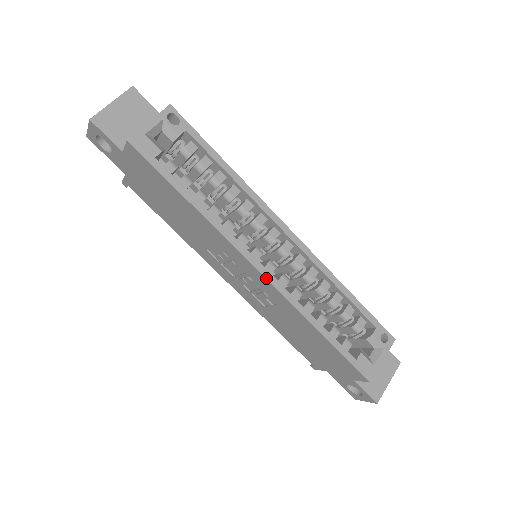
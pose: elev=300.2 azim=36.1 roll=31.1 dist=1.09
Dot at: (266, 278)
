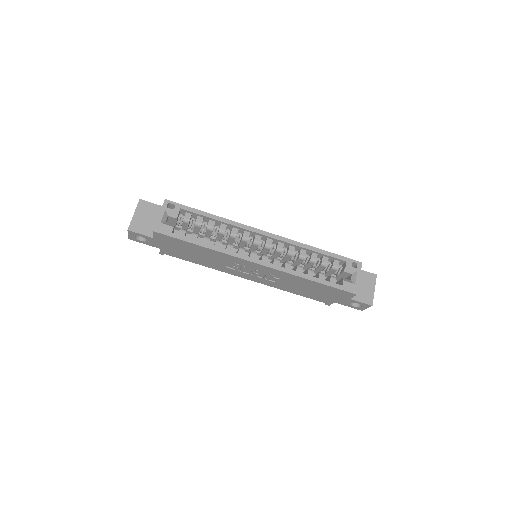
Dot at: (265, 266)
